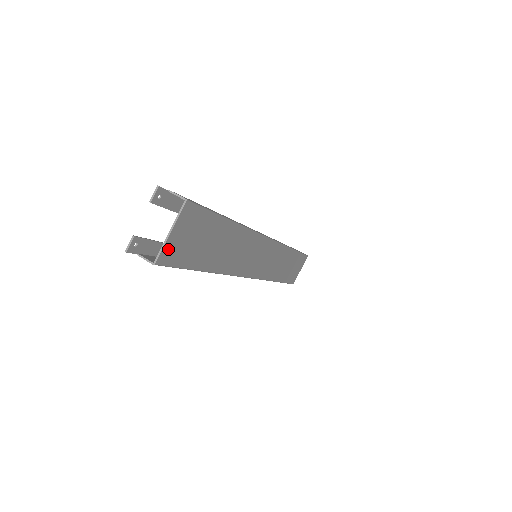
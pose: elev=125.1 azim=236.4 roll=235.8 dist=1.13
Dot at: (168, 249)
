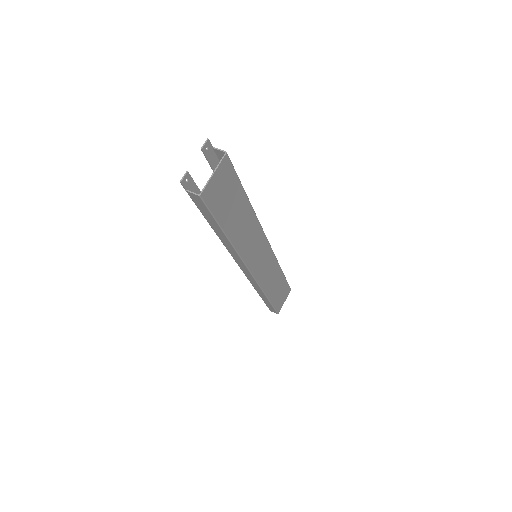
Dot at: (209, 188)
